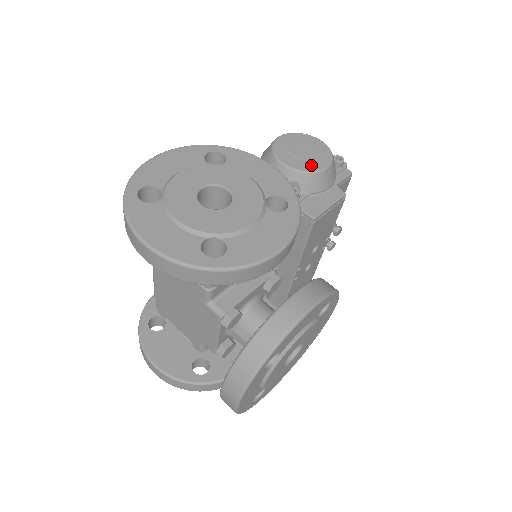
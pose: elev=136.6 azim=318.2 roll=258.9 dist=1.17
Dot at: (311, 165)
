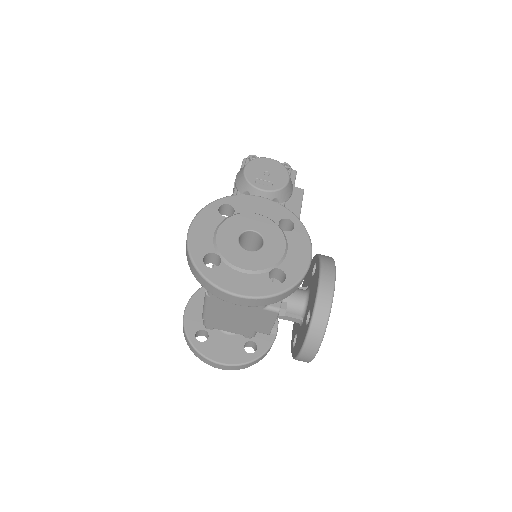
Dot at: (279, 182)
